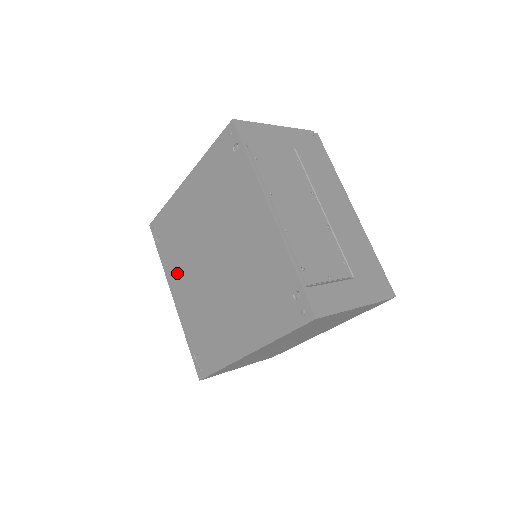
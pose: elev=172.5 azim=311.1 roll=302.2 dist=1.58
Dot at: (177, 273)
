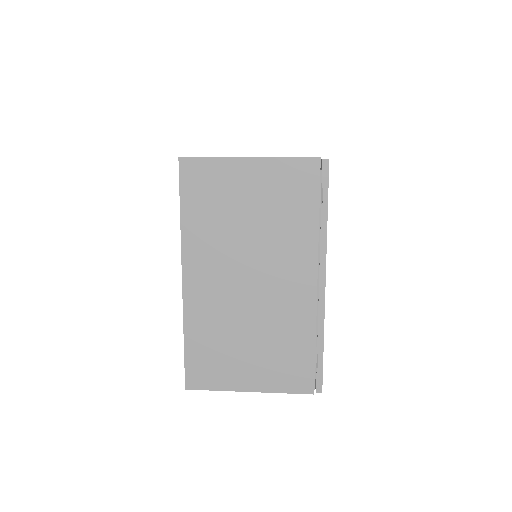
Dot at: occluded
